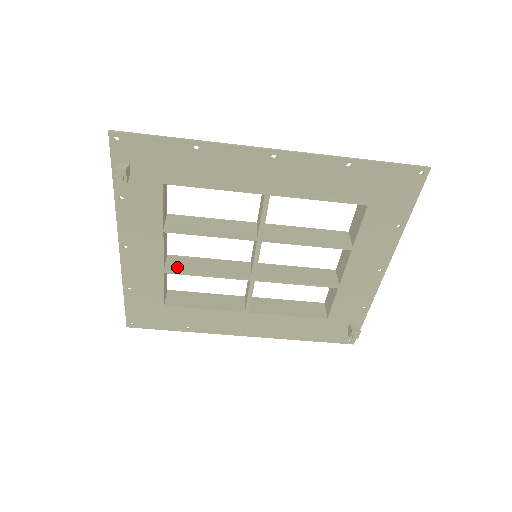
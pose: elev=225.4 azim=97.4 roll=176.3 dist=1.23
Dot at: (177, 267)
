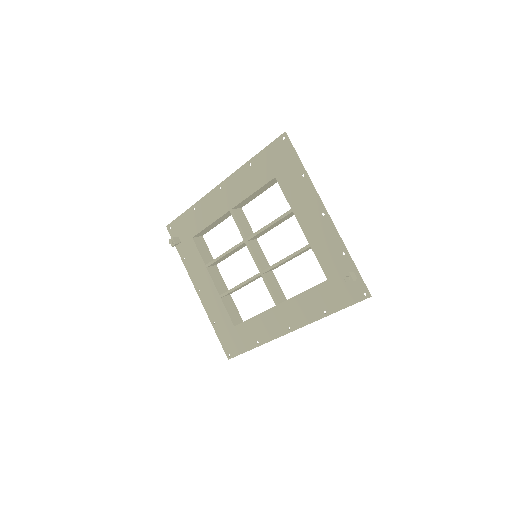
Dot at: occluded
